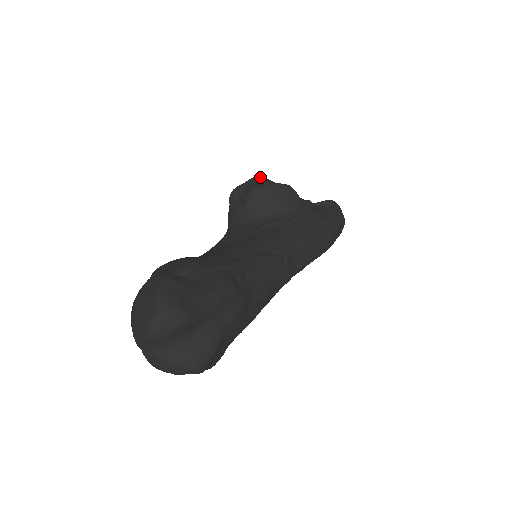
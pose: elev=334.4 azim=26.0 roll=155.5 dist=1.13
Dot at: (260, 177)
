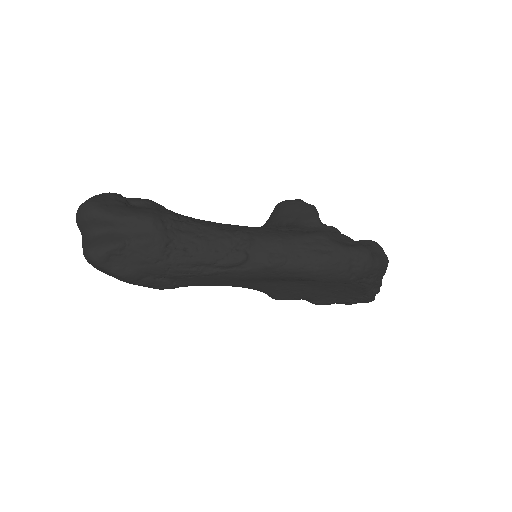
Dot at: (299, 199)
